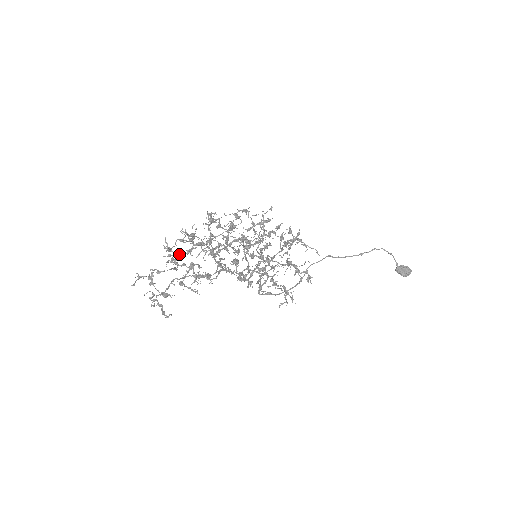
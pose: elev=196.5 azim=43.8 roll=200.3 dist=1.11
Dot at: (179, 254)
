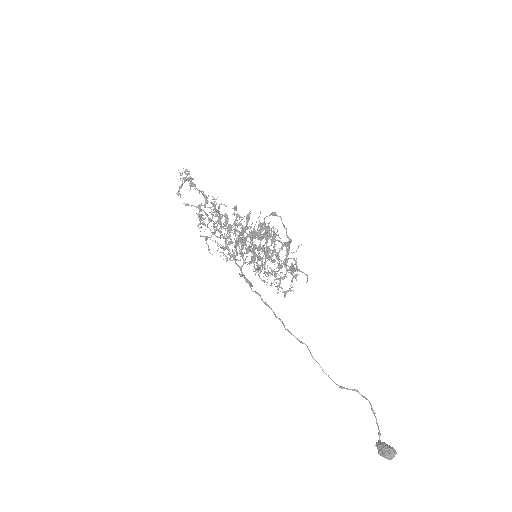
Dot at: (212, 202)
